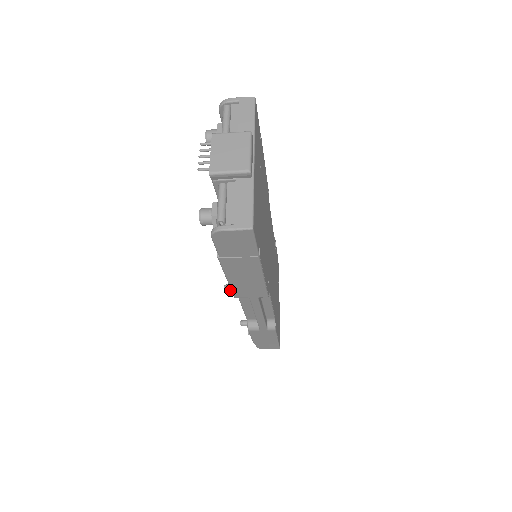
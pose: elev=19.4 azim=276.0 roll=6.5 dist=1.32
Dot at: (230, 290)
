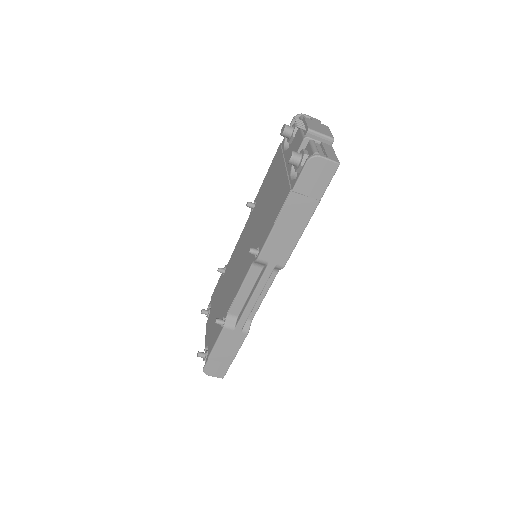
Dot at: (255, 252)
